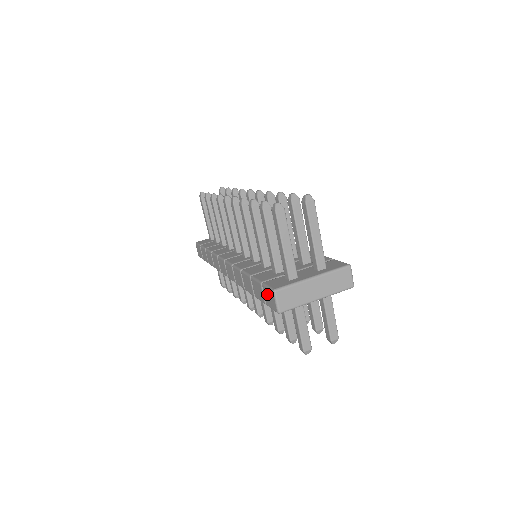
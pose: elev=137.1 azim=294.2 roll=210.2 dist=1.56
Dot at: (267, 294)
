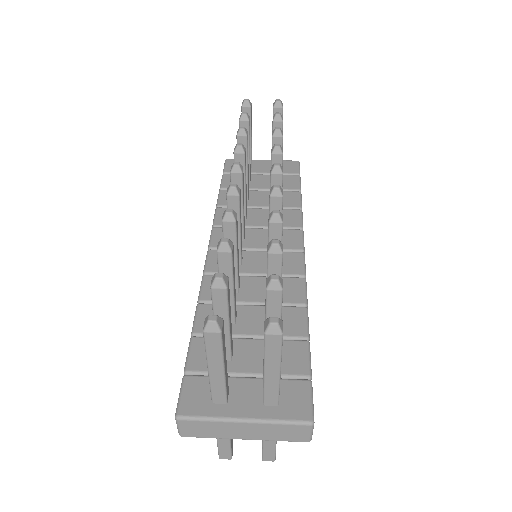
Dot at: occluded
